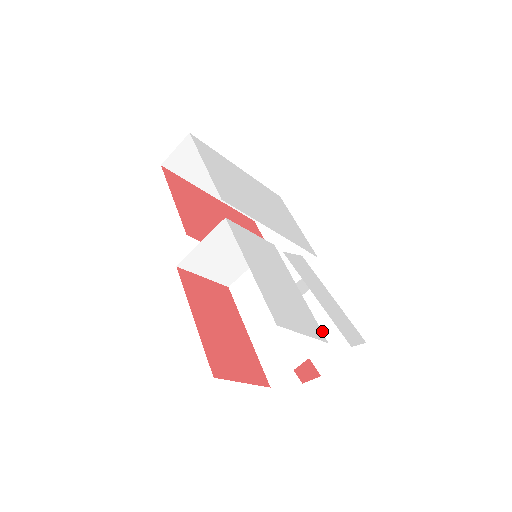
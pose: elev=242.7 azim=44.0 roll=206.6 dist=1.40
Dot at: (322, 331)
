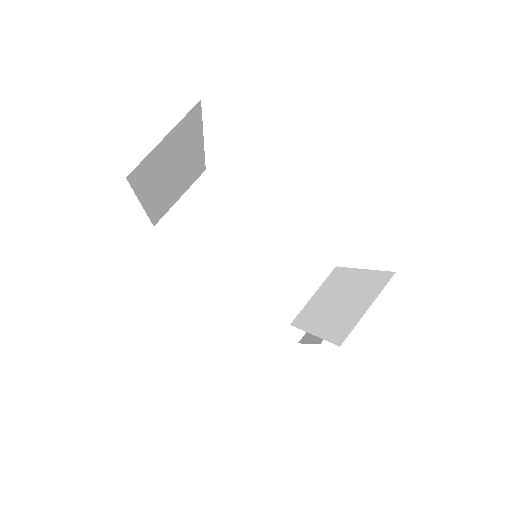
Dot at: (339, 302)
